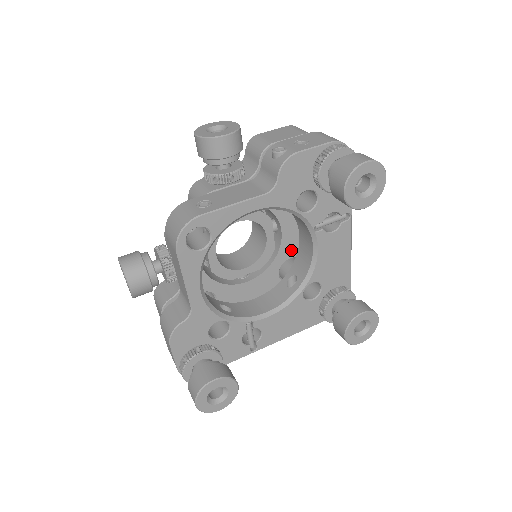
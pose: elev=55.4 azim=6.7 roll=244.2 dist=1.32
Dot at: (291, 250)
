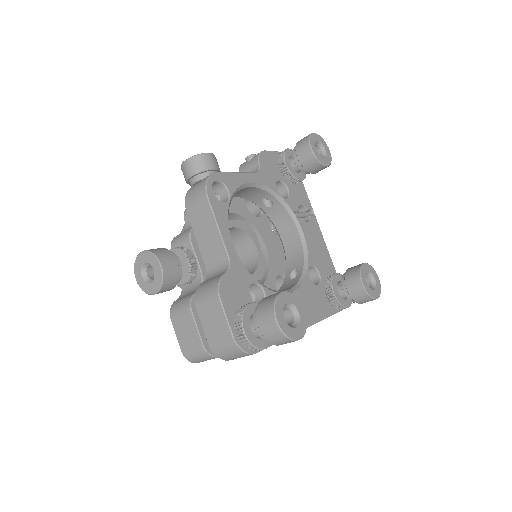
Dot at: (278, 266)
